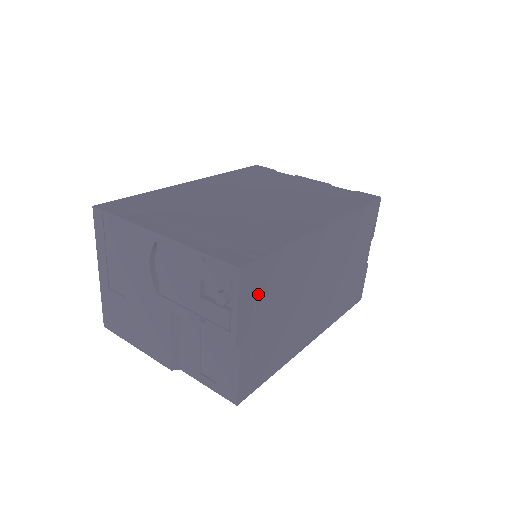
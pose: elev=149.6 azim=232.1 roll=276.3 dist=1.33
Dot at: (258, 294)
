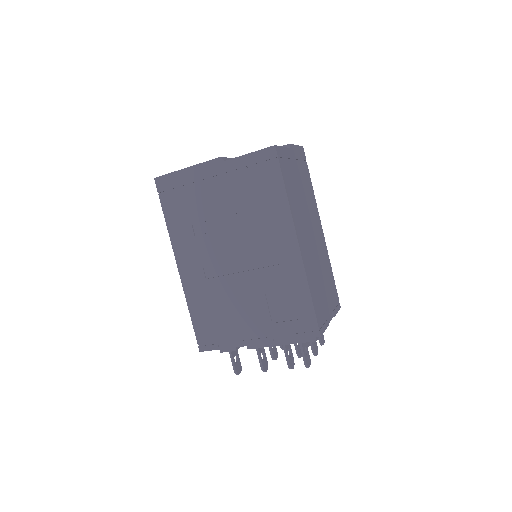
Dot at: (301, 162)
